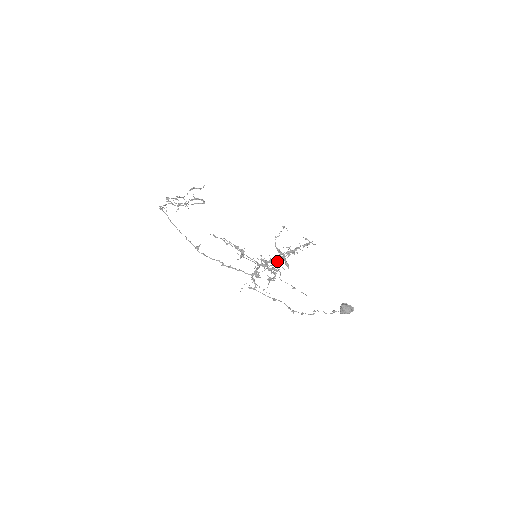
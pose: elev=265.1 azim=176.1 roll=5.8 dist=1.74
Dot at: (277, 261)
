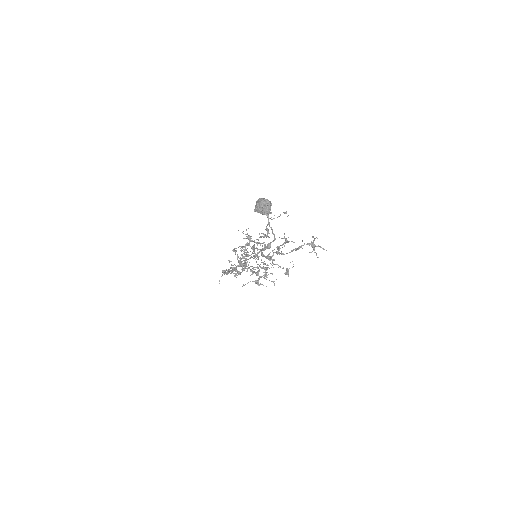
Dot at: (275, 264)
